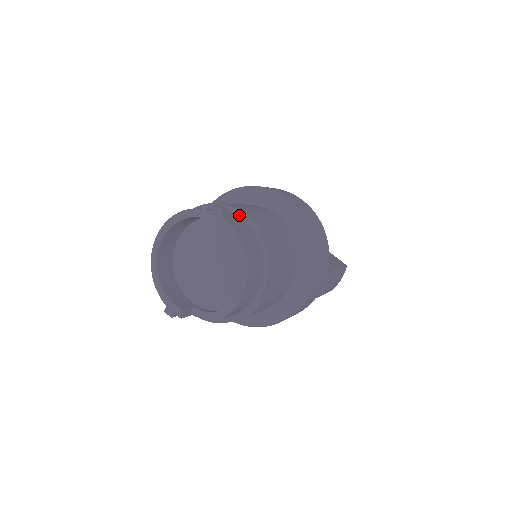
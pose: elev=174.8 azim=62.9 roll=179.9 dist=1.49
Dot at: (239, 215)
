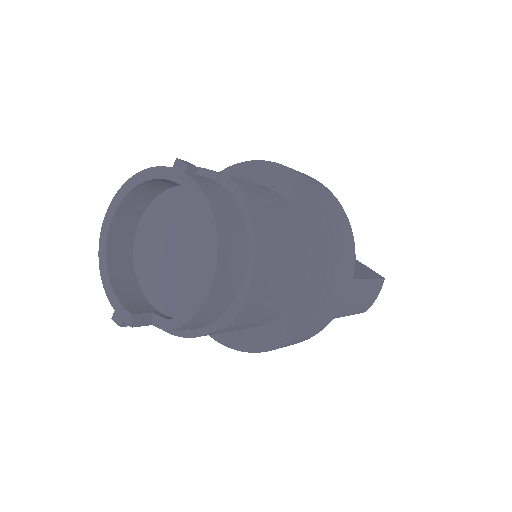
Dot at: (217, 179)
